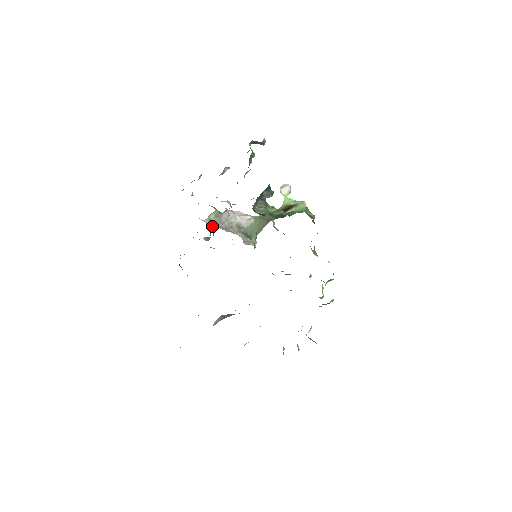
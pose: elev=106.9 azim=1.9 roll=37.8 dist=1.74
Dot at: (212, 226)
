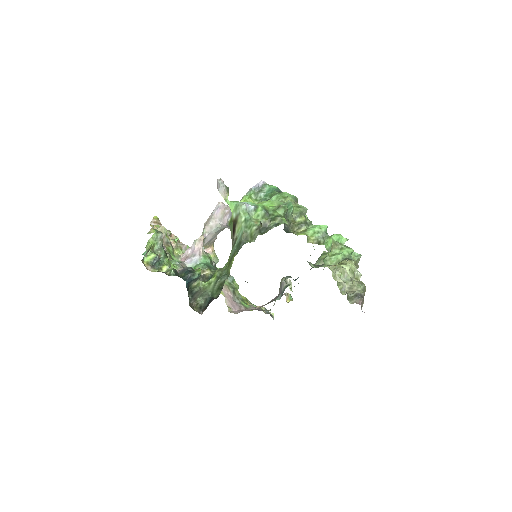
Dot at: (212, 242)
